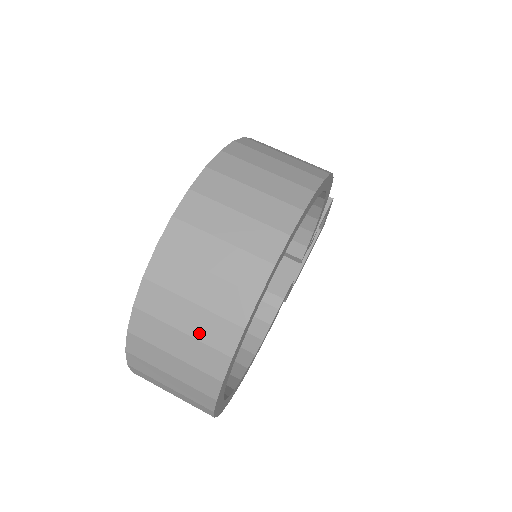
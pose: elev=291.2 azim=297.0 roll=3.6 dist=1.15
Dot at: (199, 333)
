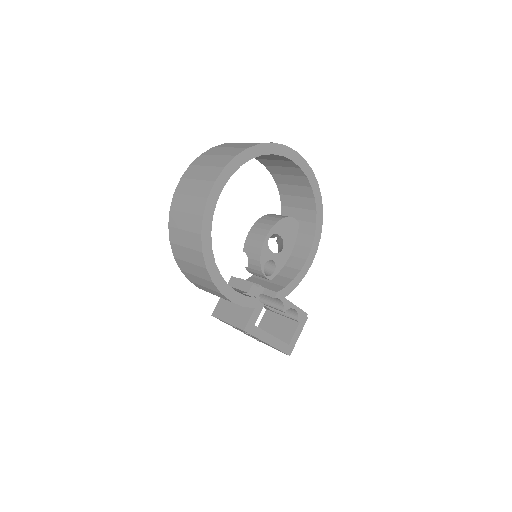
Dot at: occluded
